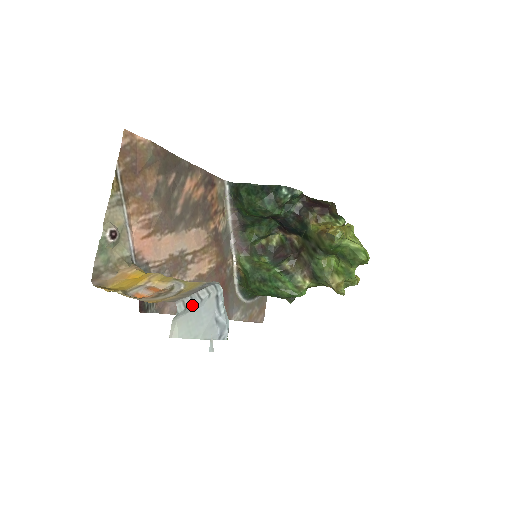
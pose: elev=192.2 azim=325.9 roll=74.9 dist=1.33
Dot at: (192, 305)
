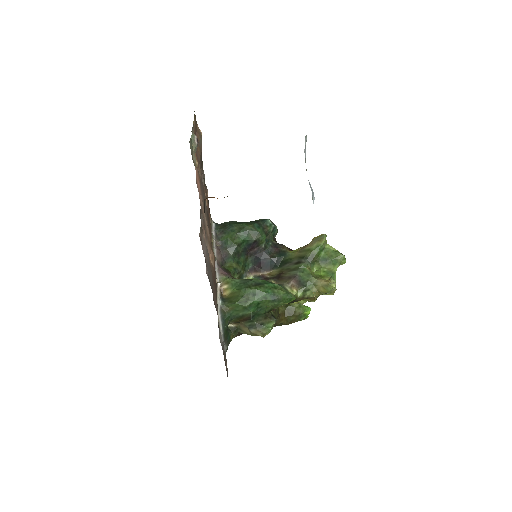
Dot at: (305, 148)
